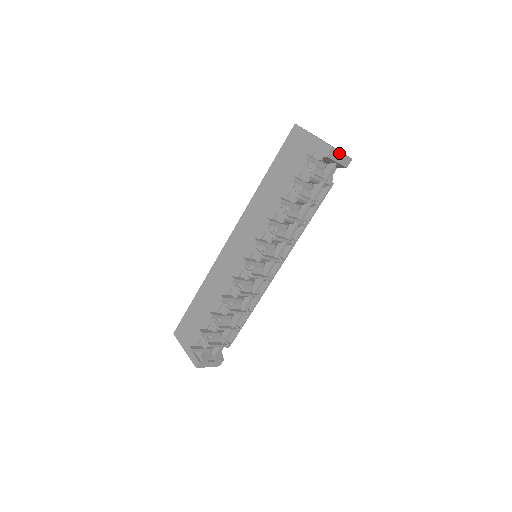
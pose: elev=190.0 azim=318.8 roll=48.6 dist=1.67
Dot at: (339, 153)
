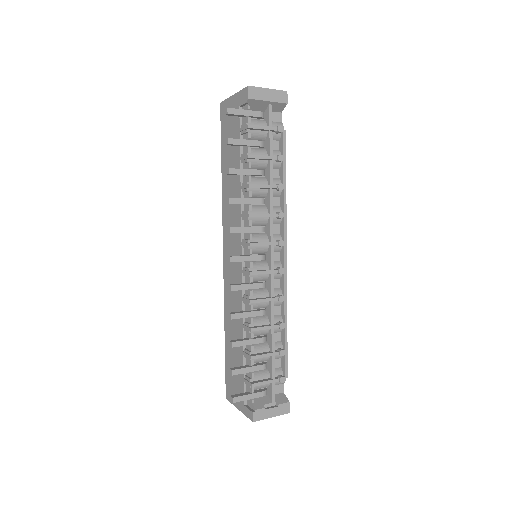
Dot at: (263, 90)
